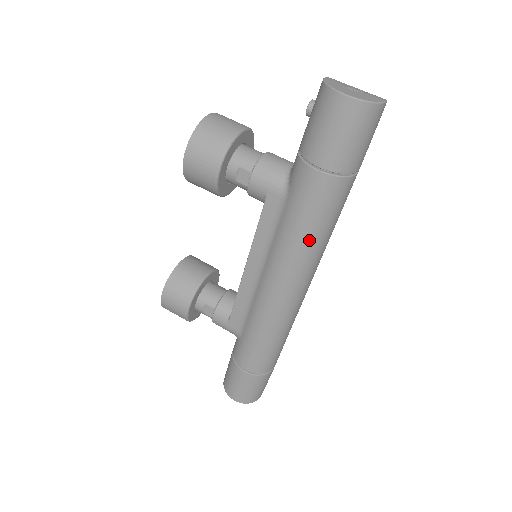
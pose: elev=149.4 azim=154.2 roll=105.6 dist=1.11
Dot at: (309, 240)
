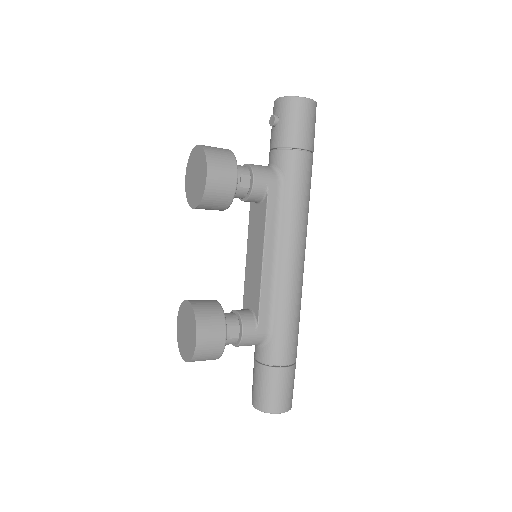
Dot at: (306, 208)
